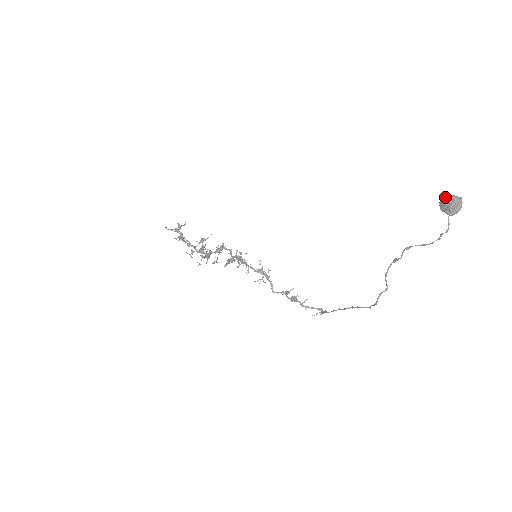
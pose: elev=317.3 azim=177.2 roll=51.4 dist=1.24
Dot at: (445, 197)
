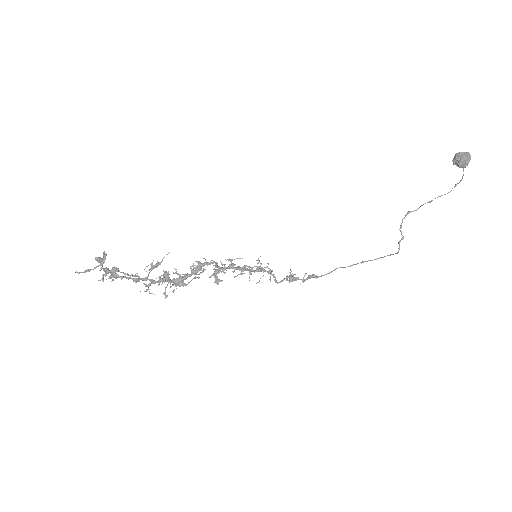
Dot at: (464, 155)
